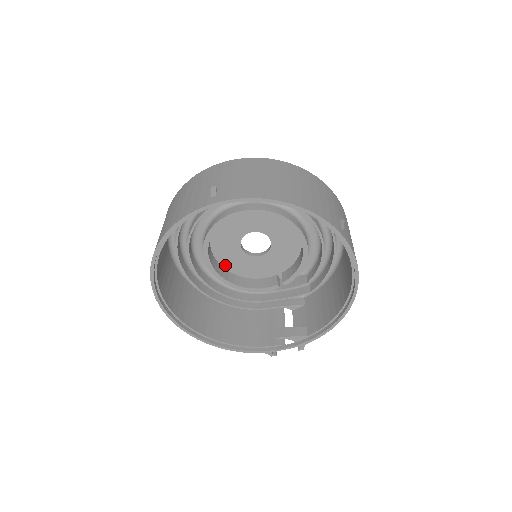
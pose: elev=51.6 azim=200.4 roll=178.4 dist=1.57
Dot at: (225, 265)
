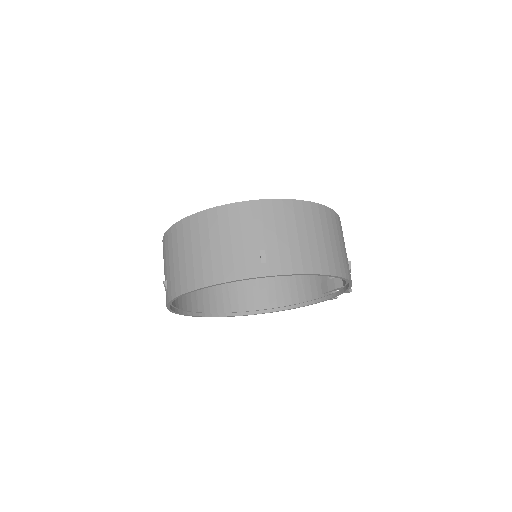
Dot at: occluded
